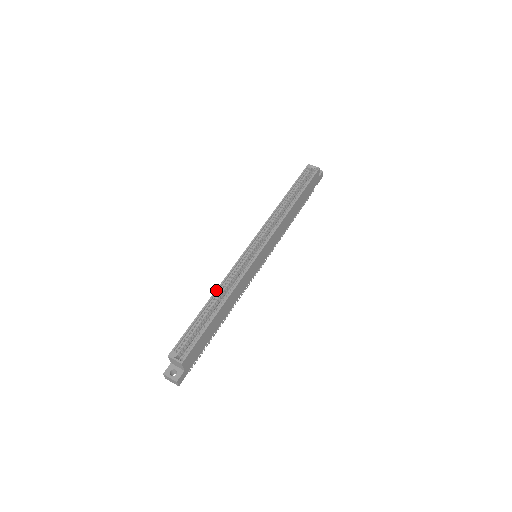
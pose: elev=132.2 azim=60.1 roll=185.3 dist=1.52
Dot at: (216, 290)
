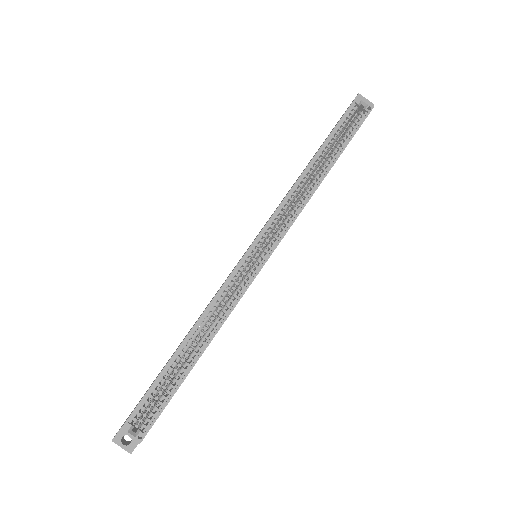
Dot at: (195, 324)
